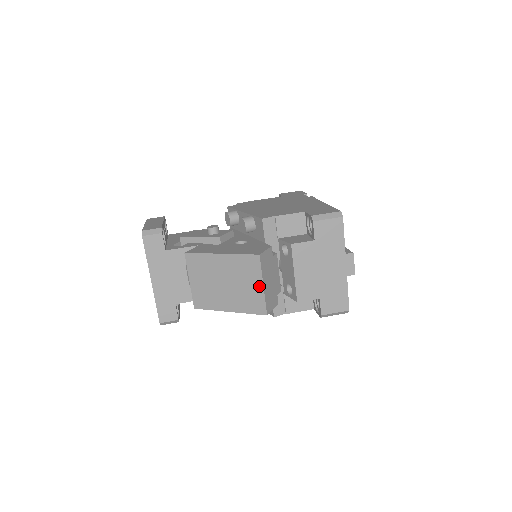
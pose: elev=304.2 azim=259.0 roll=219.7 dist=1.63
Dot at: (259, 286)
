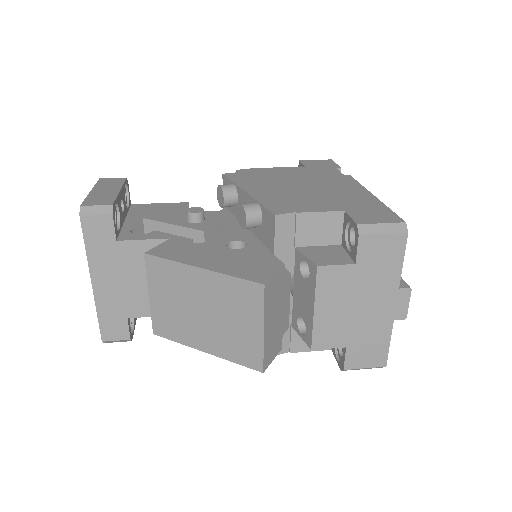
Dot at: (257, 330)
